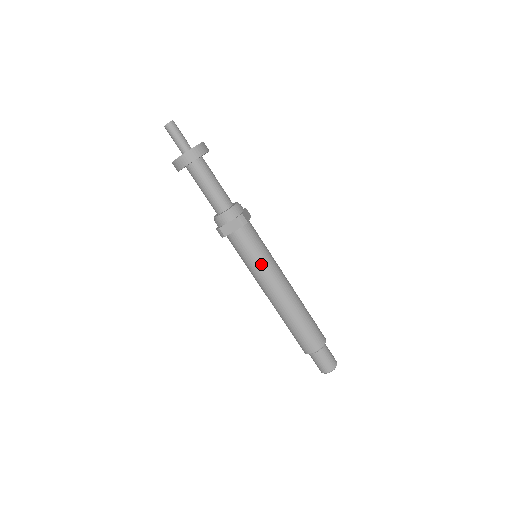
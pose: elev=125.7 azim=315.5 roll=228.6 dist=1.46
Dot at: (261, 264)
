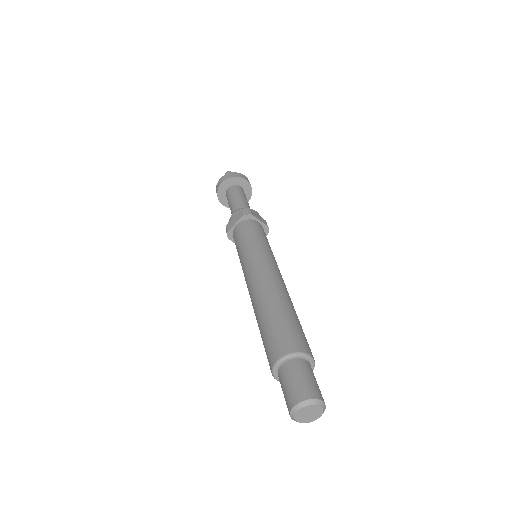
Dot at: (250, 249)
